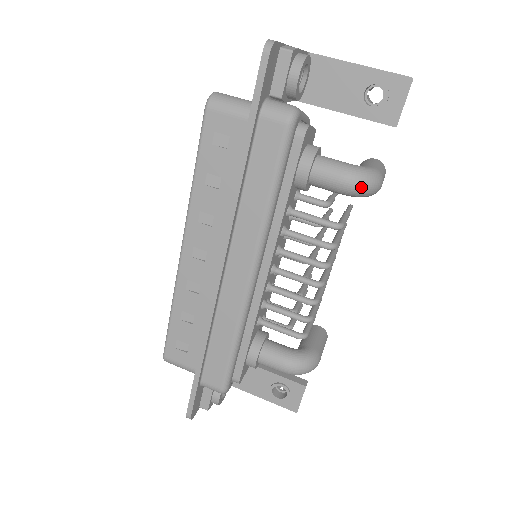
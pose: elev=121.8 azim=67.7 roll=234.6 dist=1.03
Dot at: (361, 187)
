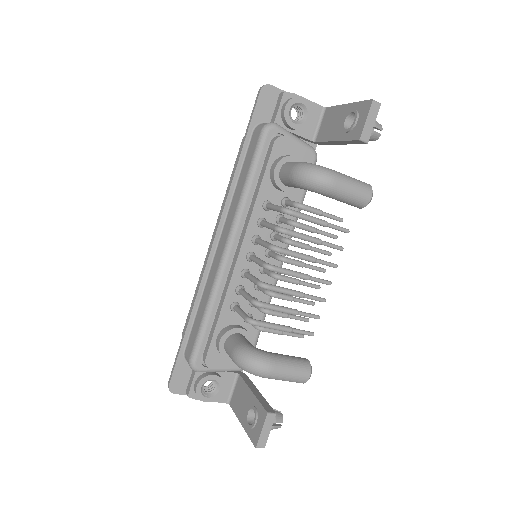
Dot at: (303, 175)
